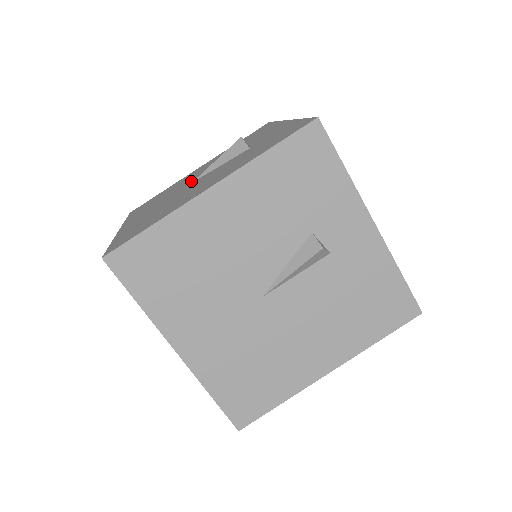
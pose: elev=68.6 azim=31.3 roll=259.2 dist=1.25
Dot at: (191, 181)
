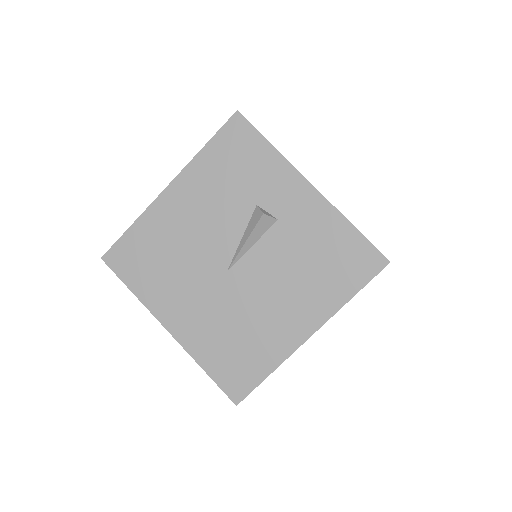
Dot at: occluded
